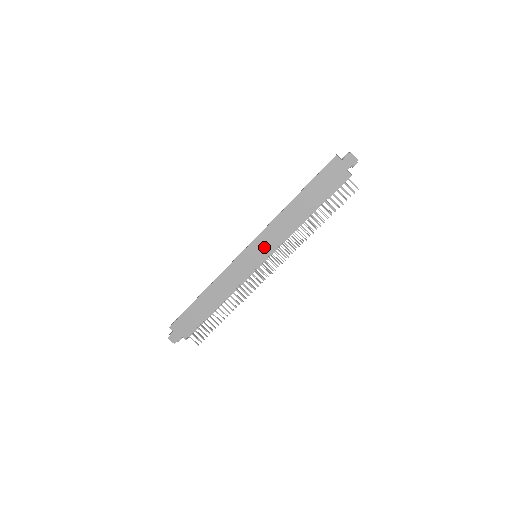
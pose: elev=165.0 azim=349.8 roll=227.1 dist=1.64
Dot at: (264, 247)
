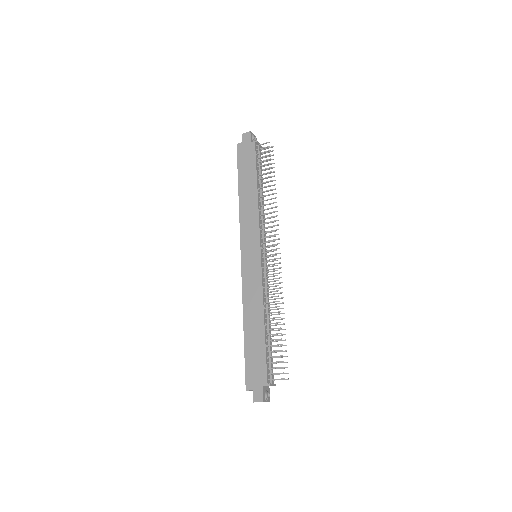
Dot at: (251, 240)
